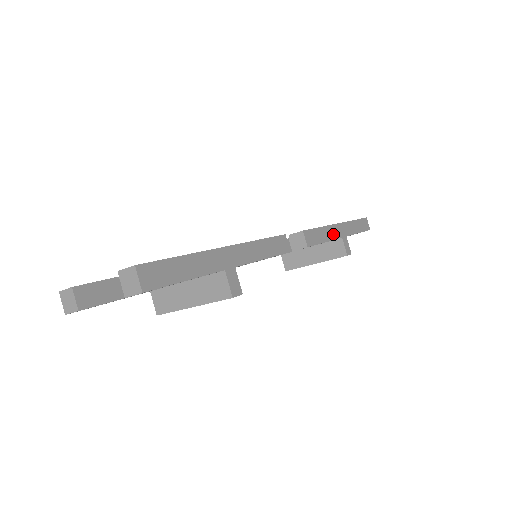
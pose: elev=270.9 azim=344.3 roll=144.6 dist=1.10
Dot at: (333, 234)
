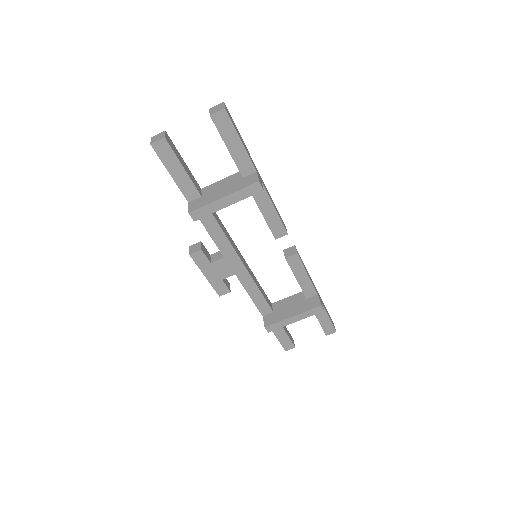
Dot at: (312, 282)
